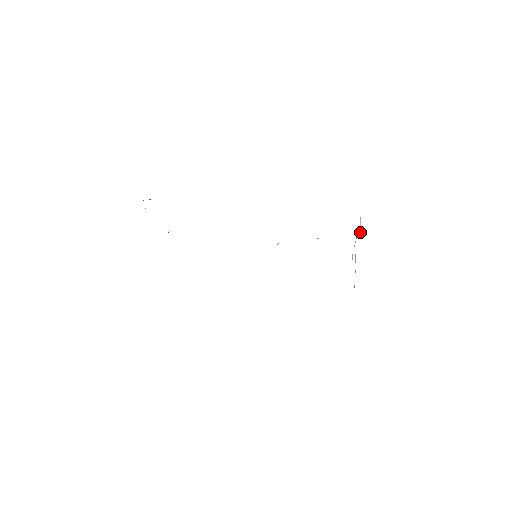
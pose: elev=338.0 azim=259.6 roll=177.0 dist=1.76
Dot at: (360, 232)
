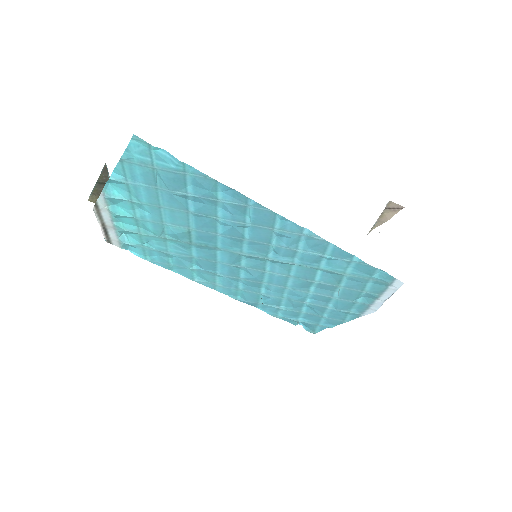
Dot at: occluded
